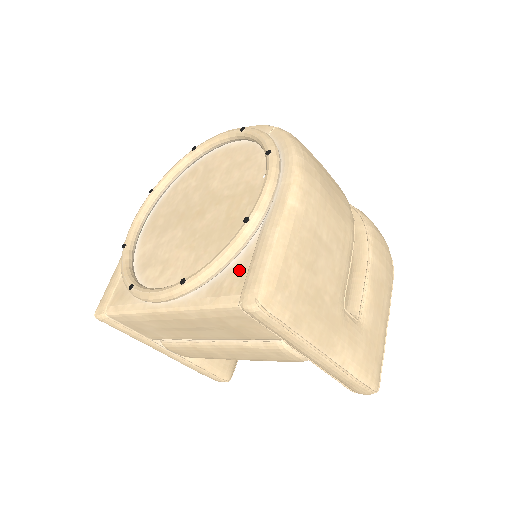
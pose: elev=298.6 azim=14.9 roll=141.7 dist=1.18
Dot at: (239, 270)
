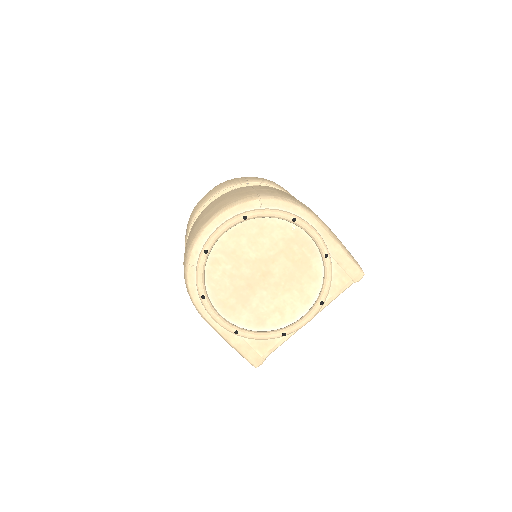
Dot at: (338, 274)
